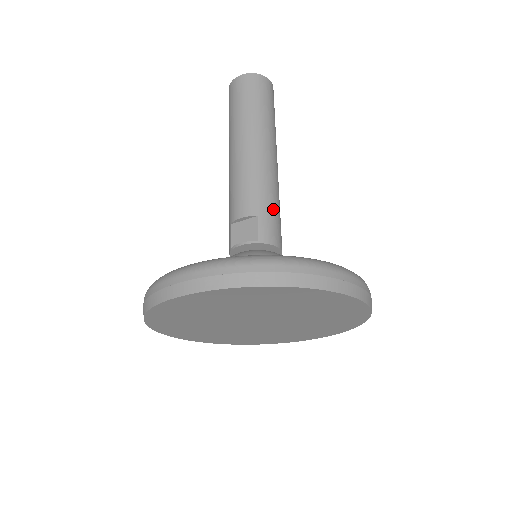
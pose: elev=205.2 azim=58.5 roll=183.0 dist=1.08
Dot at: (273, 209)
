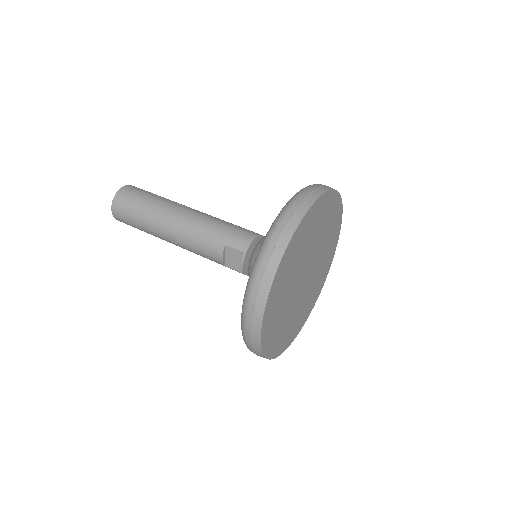
Dot at: (224, 230)
